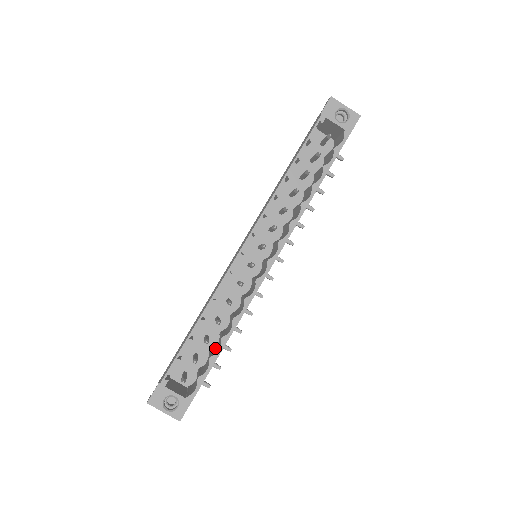
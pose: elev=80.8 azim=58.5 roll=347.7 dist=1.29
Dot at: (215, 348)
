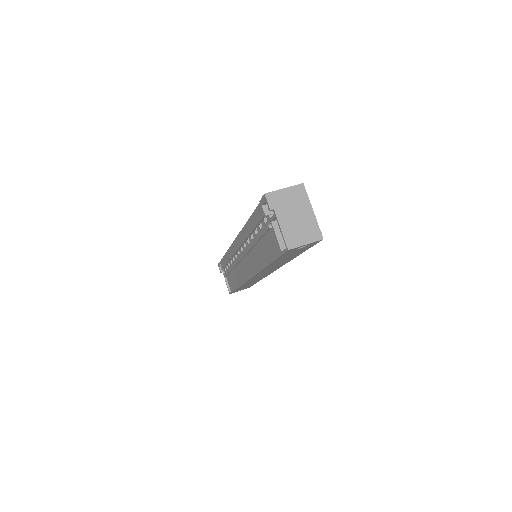
Dot at: occluded
